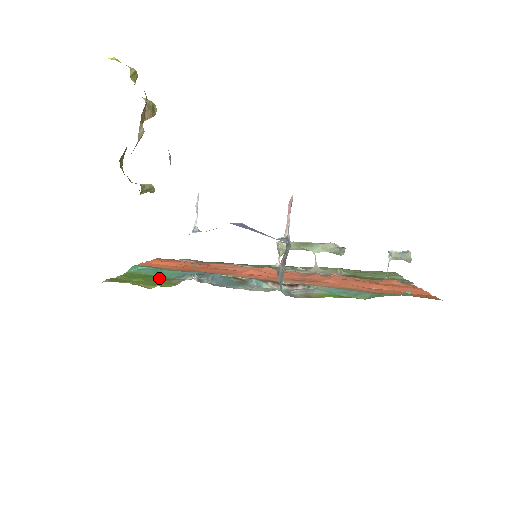
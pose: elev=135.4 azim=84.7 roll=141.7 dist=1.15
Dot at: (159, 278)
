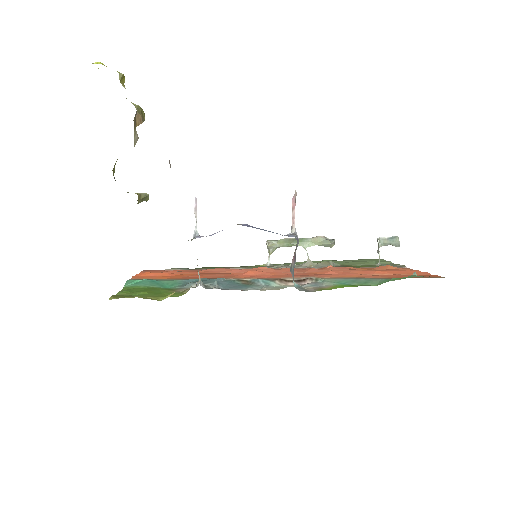
Dot at: (162, 289)
